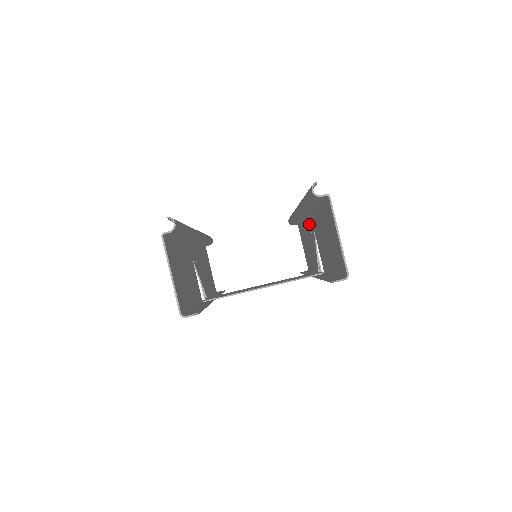
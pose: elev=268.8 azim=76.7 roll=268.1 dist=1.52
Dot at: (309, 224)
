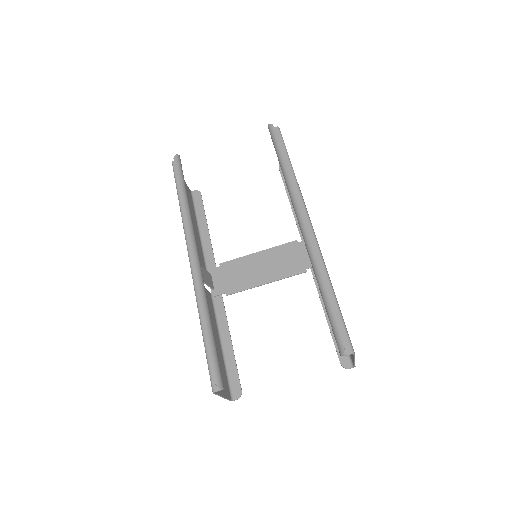
Dot at: occluded
